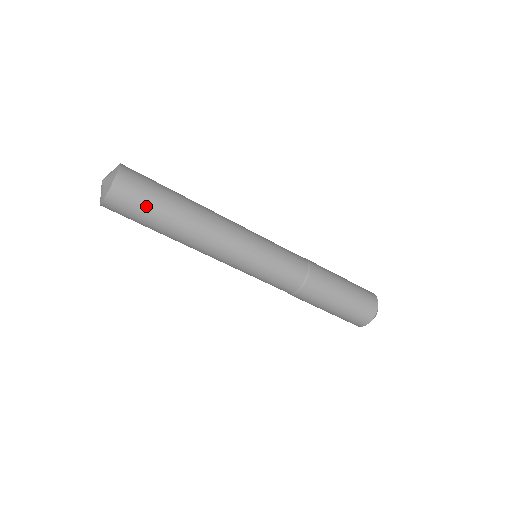
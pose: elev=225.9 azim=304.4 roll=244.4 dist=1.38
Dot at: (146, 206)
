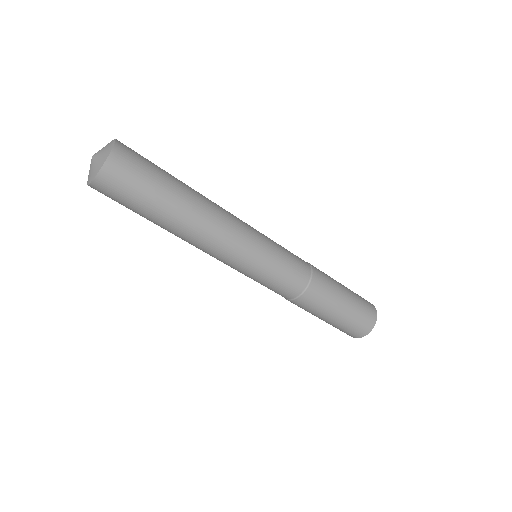
Dot at: (152, 174)
